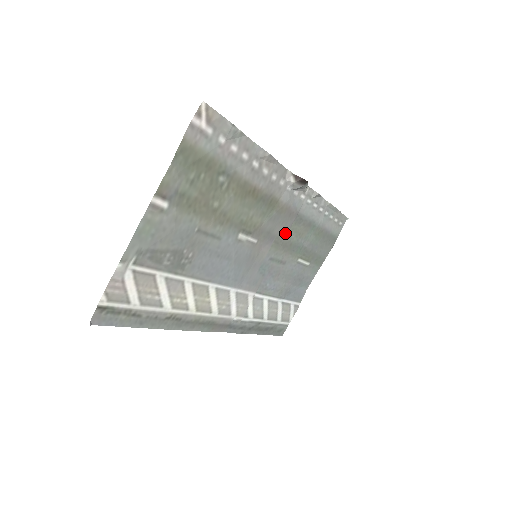
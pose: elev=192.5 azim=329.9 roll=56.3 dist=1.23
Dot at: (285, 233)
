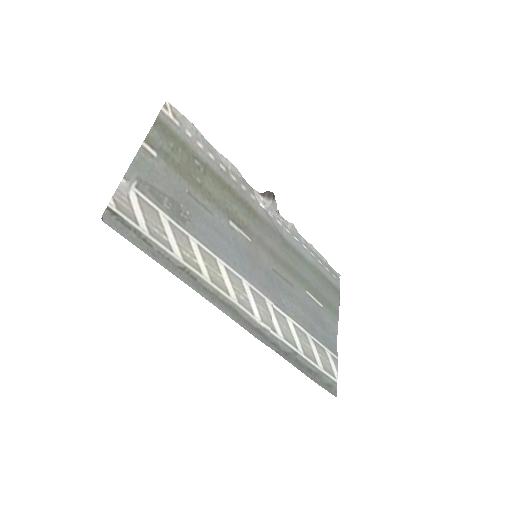
Dot at: (277, 250)
